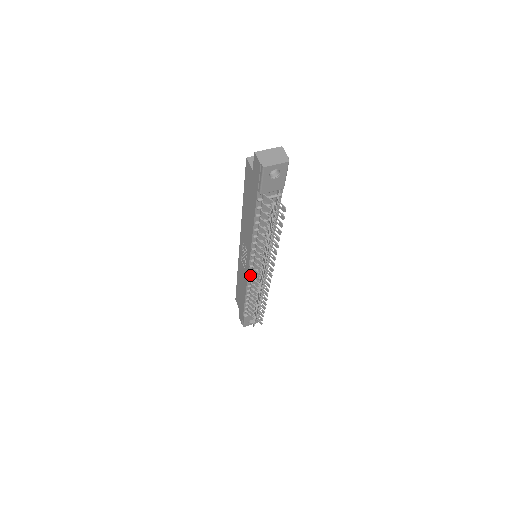
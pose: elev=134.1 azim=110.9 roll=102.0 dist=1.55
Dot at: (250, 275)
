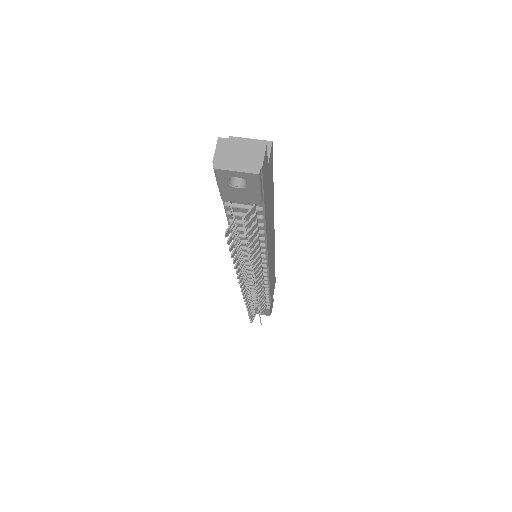
Dot at: occluded
